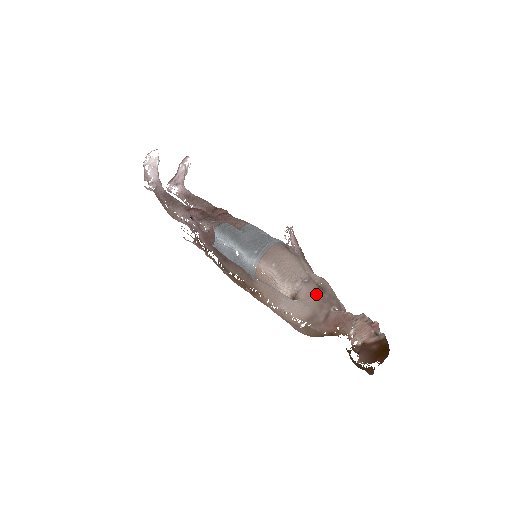
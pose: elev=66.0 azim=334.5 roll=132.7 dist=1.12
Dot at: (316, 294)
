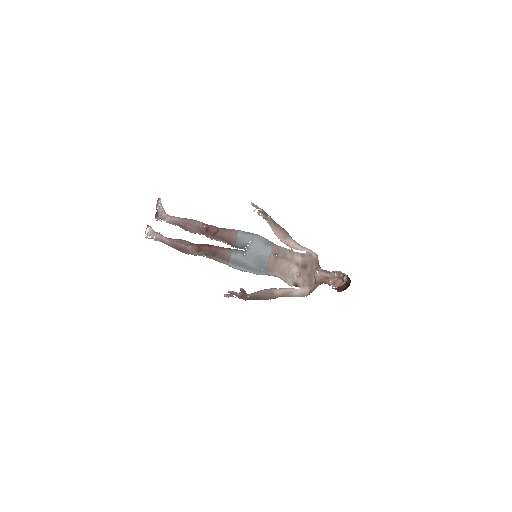
Dot at: (306, 277)
